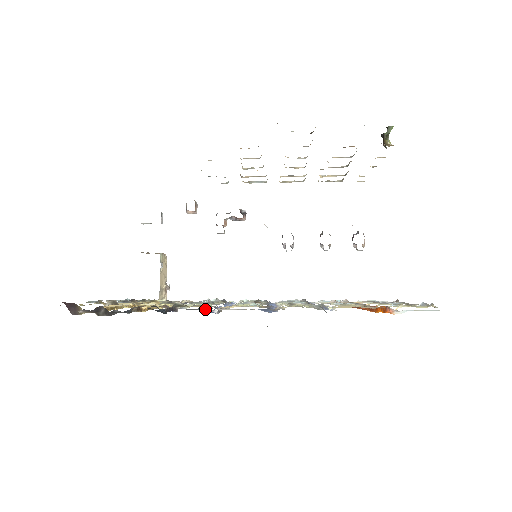
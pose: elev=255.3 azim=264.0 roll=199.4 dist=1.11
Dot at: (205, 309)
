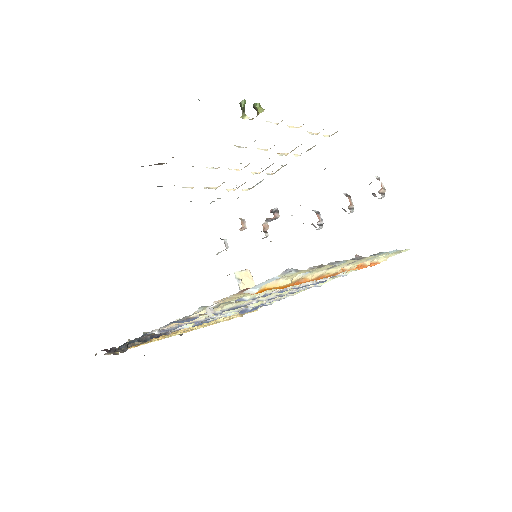
Dot at: (146, 334)
